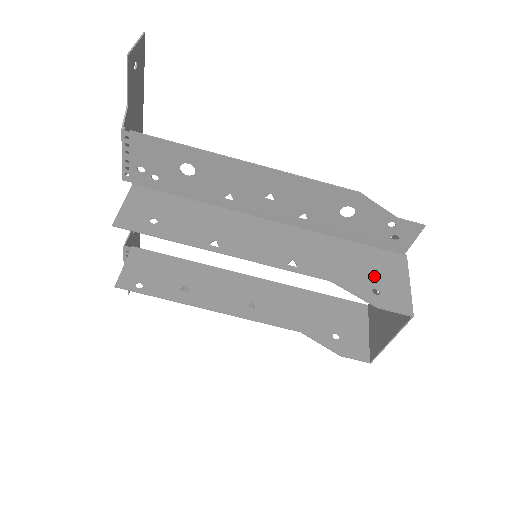
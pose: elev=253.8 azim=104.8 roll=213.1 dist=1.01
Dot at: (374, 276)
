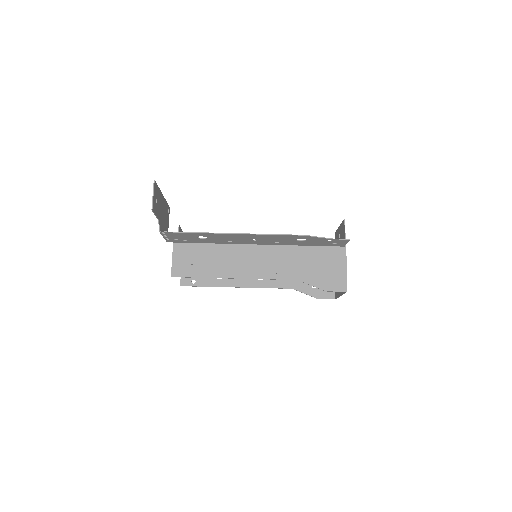
Dot at: (324, 269)
